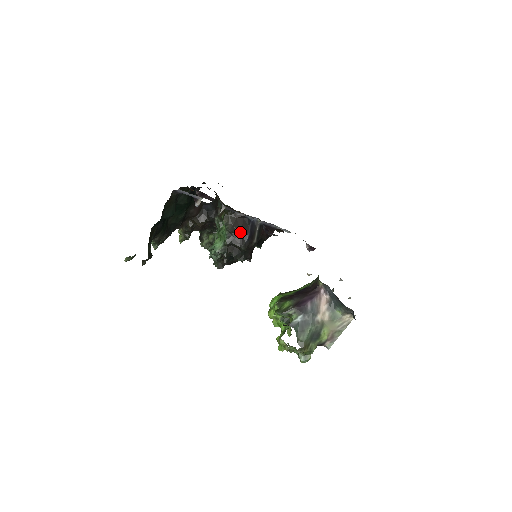
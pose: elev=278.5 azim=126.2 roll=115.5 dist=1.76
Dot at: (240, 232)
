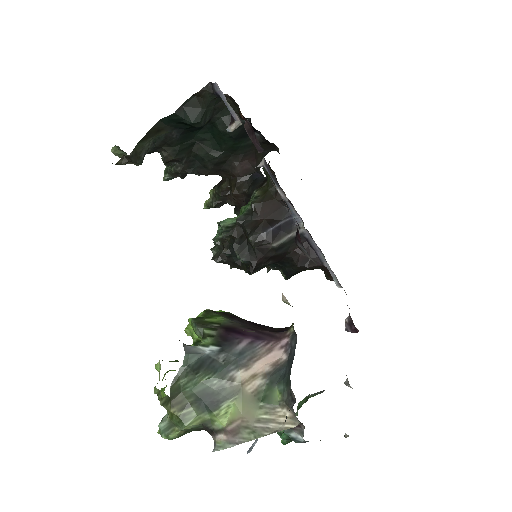
Dot at: (264, 217)
